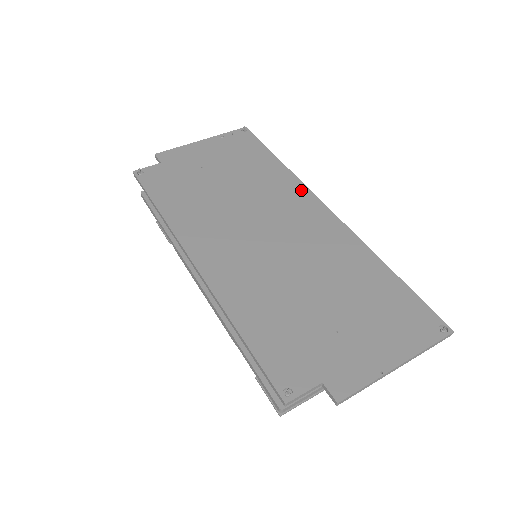
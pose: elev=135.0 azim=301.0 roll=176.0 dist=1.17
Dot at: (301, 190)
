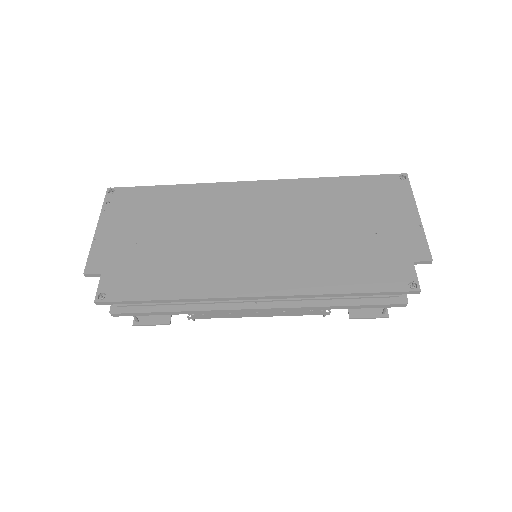
Dot at: (222, 188)
